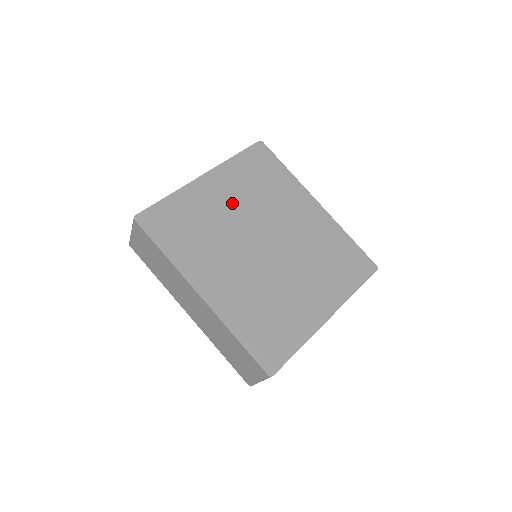
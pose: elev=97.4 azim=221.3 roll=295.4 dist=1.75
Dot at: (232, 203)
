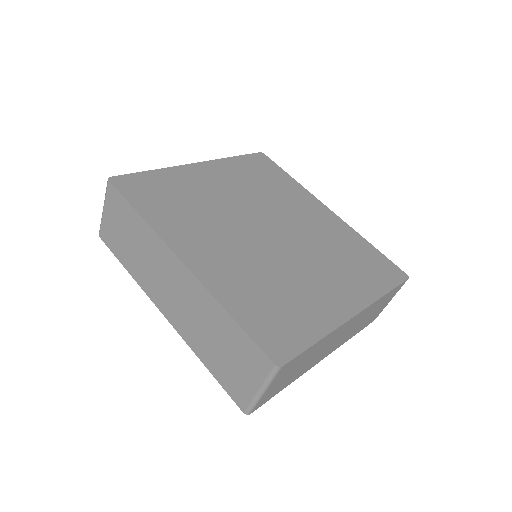
Dot at: (229, 190)
